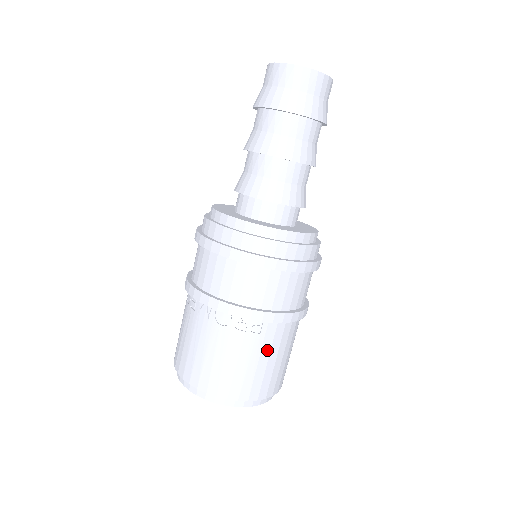
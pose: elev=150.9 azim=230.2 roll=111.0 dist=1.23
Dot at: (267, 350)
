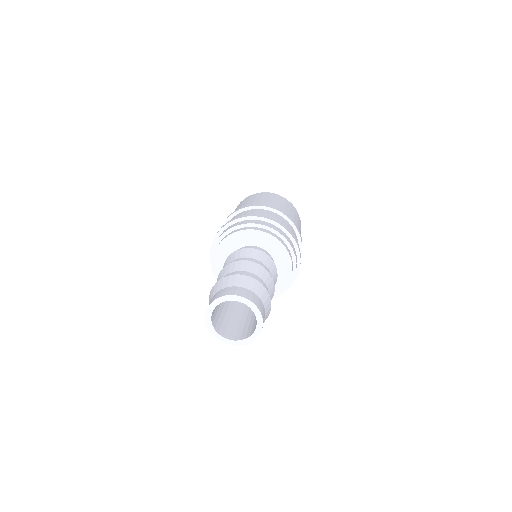
Dot at: occluded
